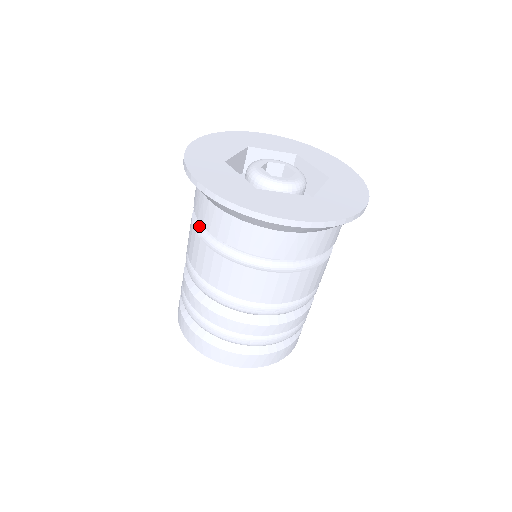
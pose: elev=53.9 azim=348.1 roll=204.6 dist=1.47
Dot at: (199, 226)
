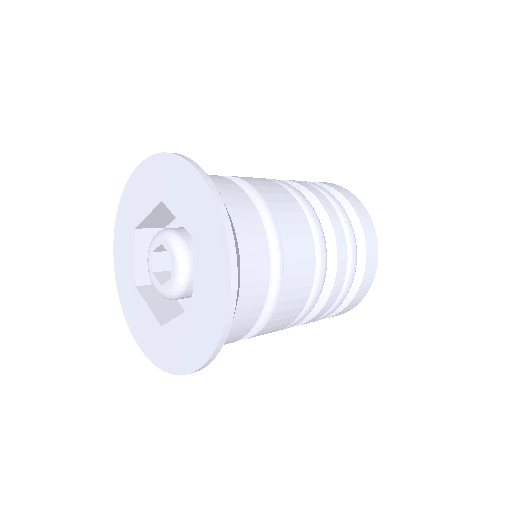
Dot at: occluded
